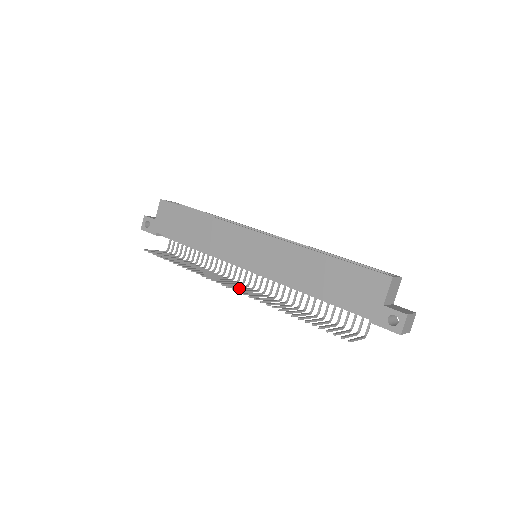
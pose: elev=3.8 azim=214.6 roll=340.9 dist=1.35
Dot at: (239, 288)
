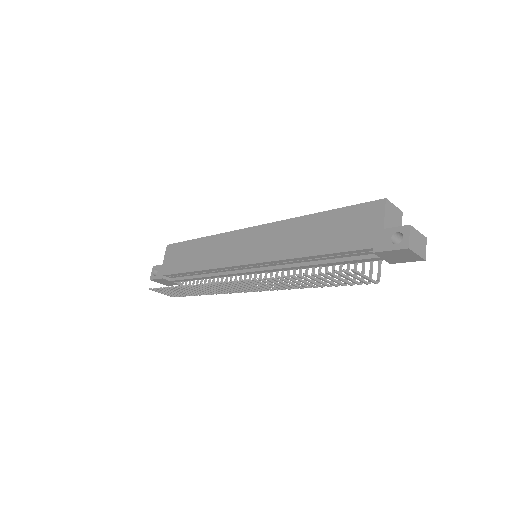
Dot at: occluded
